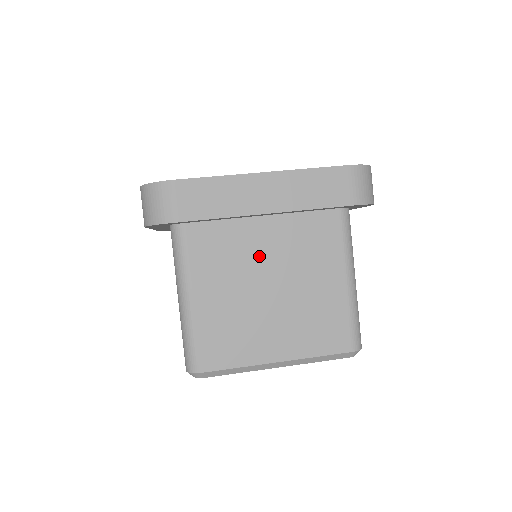
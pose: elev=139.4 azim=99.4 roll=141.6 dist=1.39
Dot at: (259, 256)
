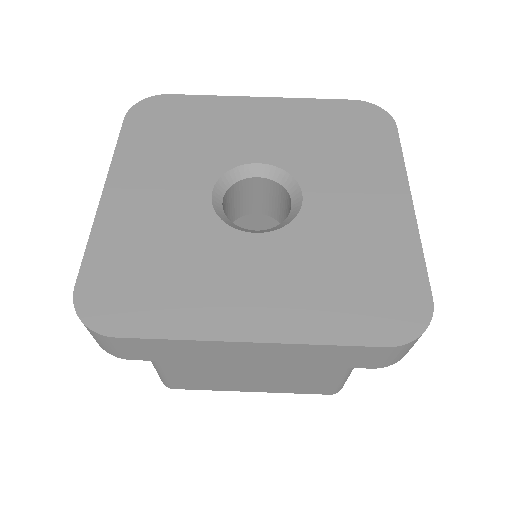
Dot at: occluded
